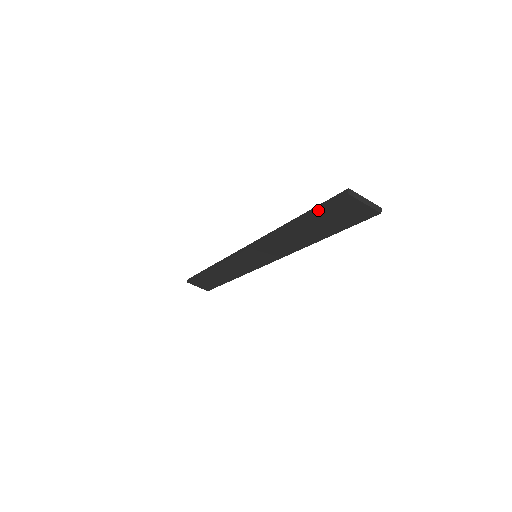
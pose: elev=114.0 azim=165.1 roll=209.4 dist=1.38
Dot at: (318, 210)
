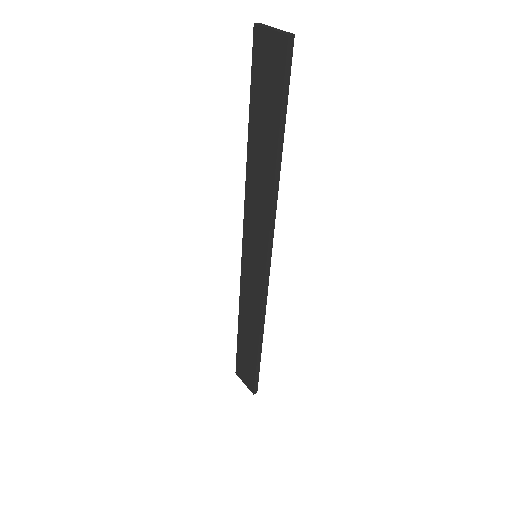
Dot at: (251, 85)
